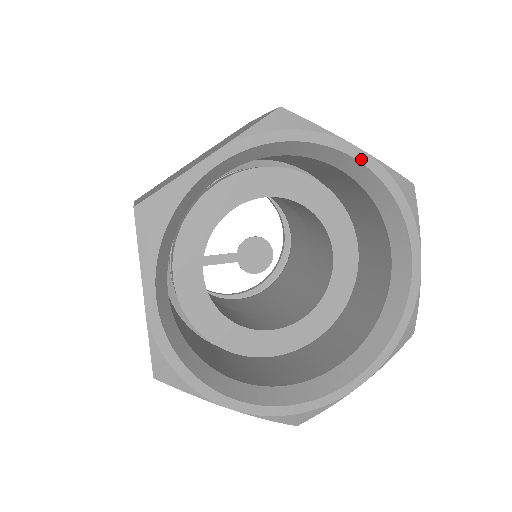
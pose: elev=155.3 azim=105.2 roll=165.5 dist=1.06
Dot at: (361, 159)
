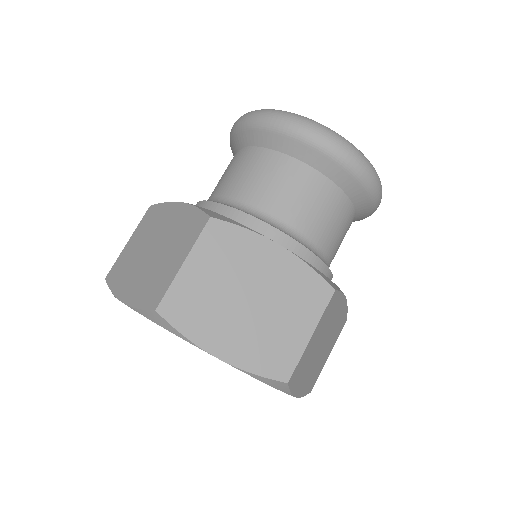
Dot at: (224, 361)
